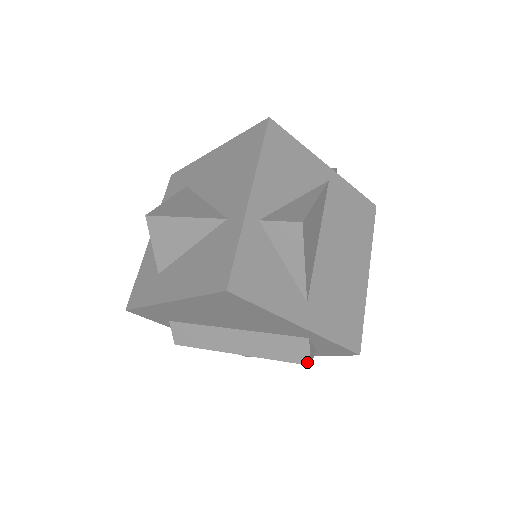
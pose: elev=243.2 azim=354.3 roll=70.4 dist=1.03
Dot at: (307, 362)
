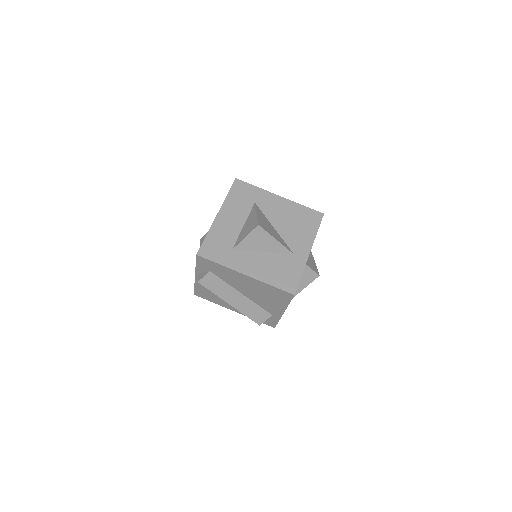
Dot at: (260, 323)
